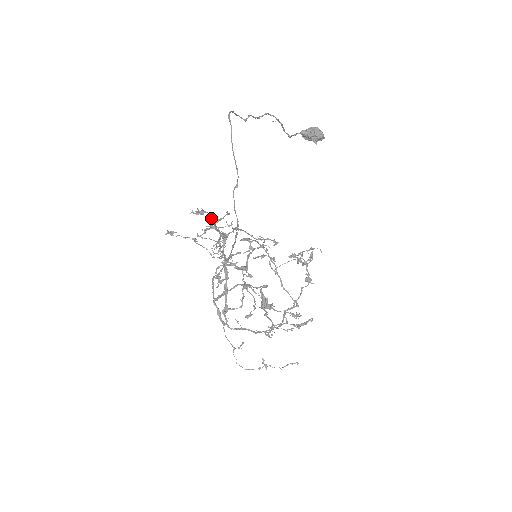
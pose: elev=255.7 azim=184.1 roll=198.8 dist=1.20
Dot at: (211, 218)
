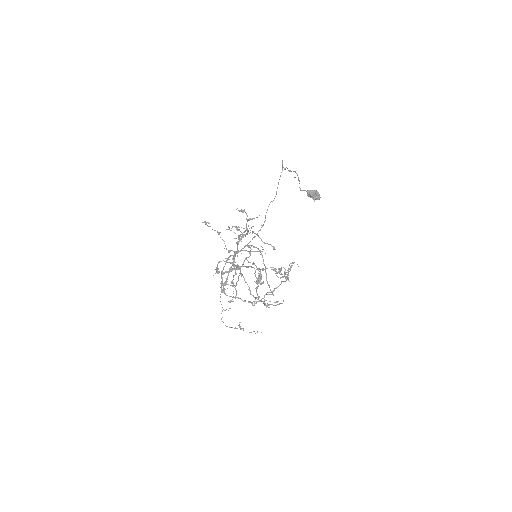
Dot at: occluded
